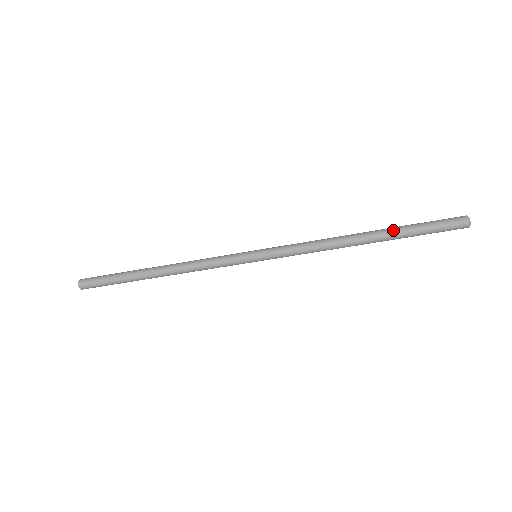
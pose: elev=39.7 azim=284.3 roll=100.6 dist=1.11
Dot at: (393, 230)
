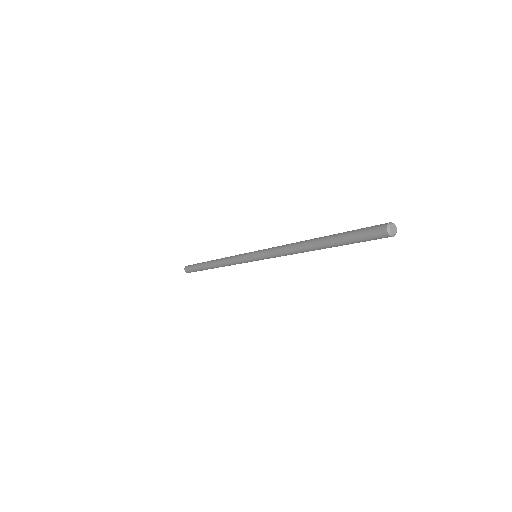
Dot at: (330, 236)
